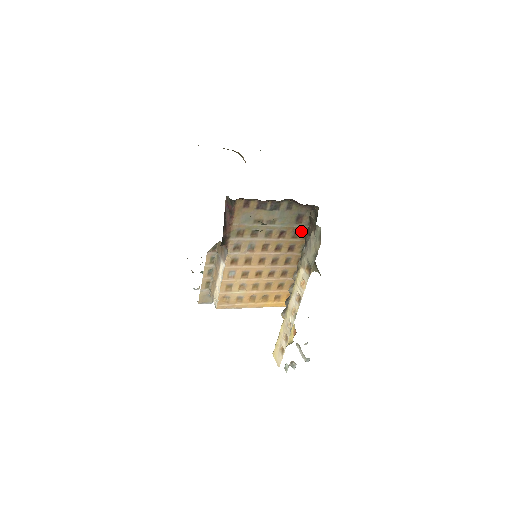
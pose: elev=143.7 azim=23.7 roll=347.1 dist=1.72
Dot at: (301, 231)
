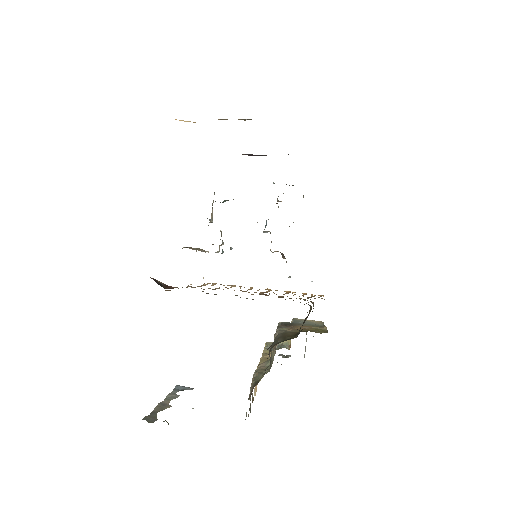
Dot at: occluded
